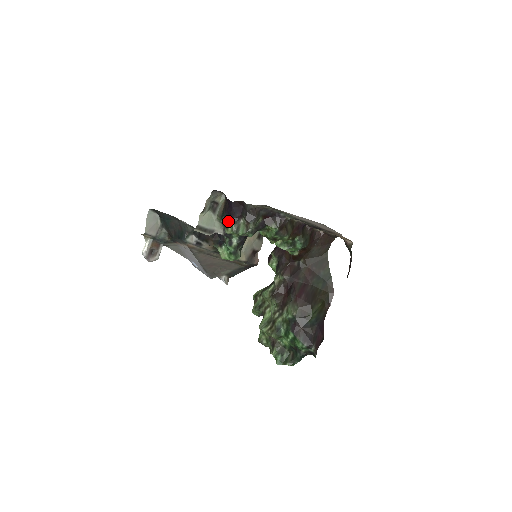
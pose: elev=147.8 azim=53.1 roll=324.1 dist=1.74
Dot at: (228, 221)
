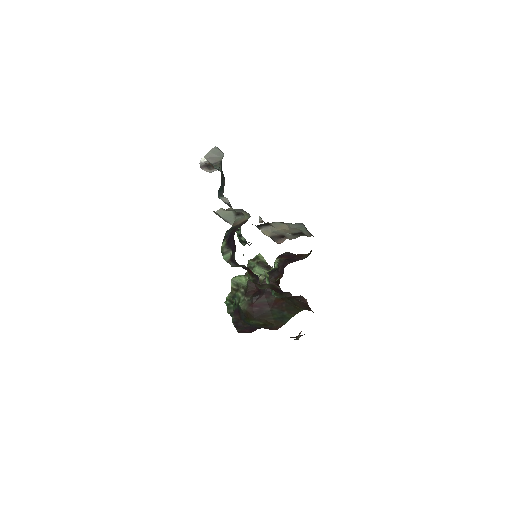
Dot at: (225, 240)
